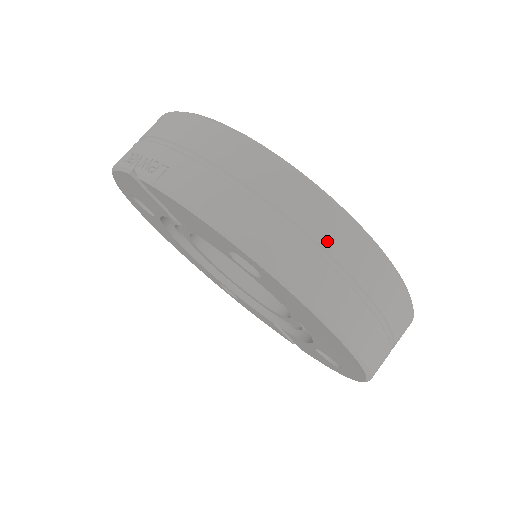
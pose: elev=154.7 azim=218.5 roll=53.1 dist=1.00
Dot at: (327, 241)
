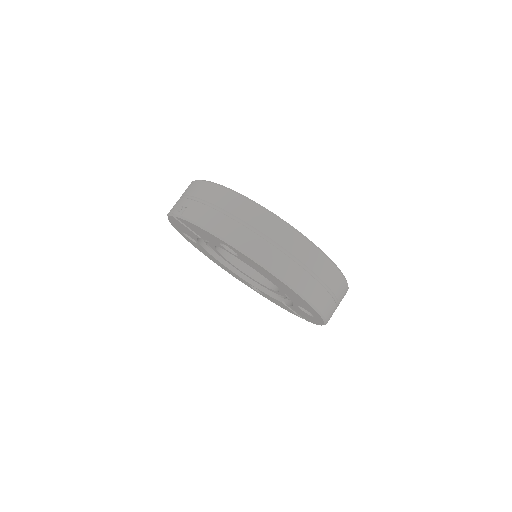
Dot at: (262, 228)
